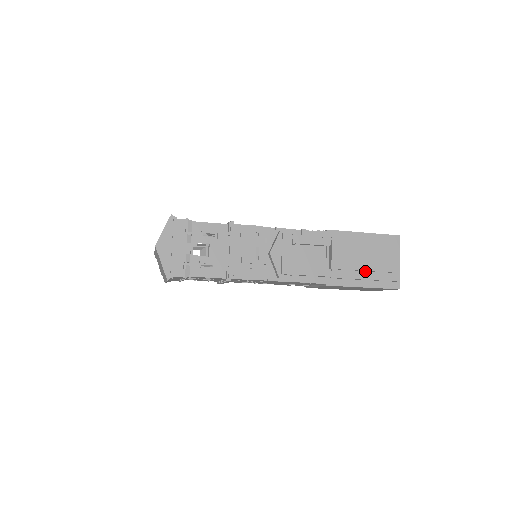
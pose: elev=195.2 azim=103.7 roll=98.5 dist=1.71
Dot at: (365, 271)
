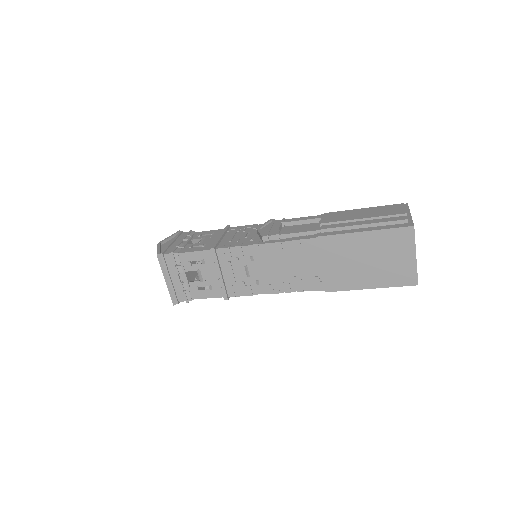
Dot at: (363, 221)
